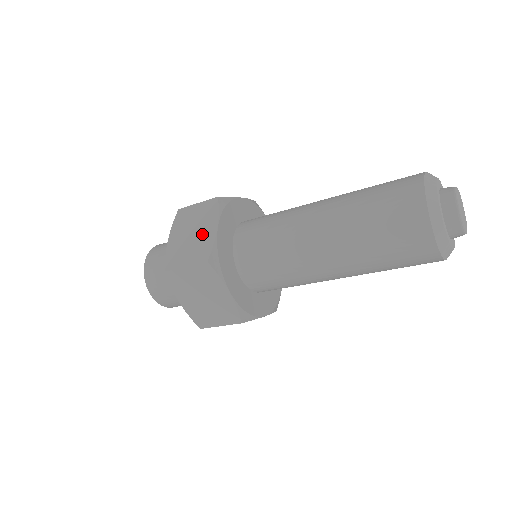
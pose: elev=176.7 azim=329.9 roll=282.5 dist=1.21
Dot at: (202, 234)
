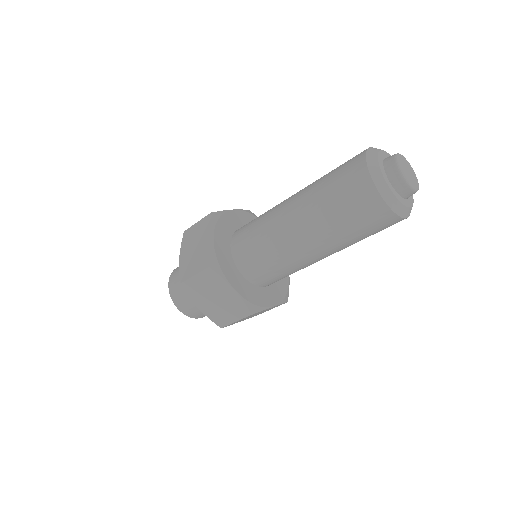
Dot at: (226, 298)
